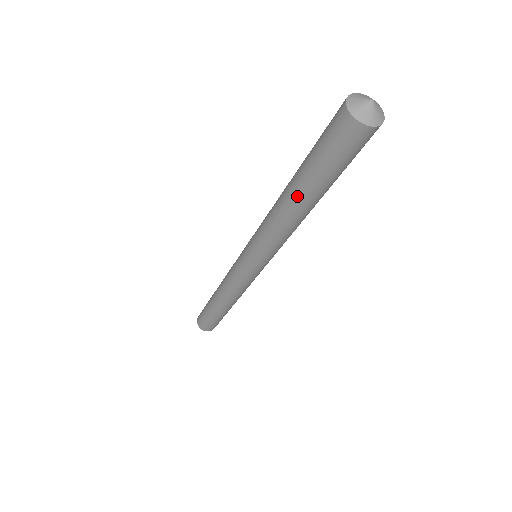
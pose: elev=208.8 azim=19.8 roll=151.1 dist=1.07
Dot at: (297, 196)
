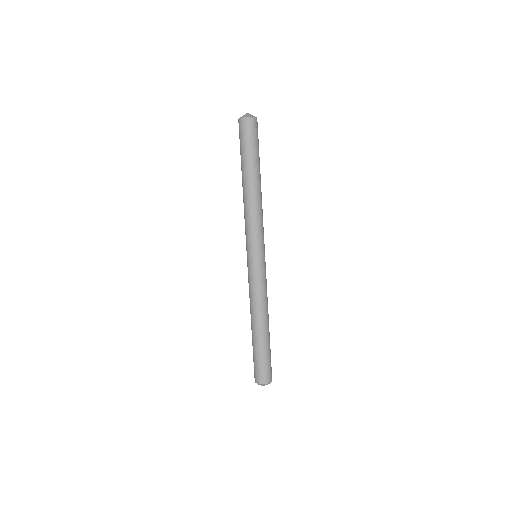
Dot at: (252, 177)
